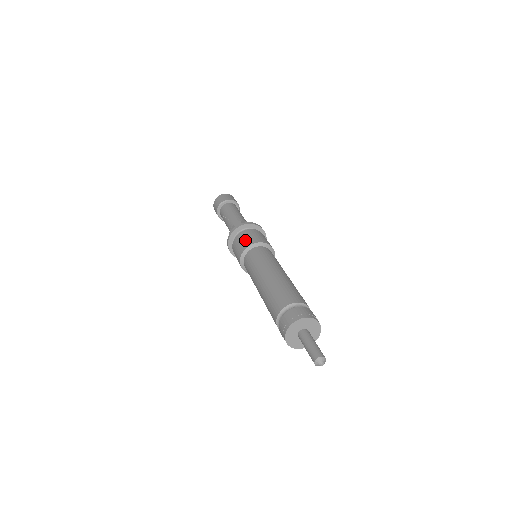
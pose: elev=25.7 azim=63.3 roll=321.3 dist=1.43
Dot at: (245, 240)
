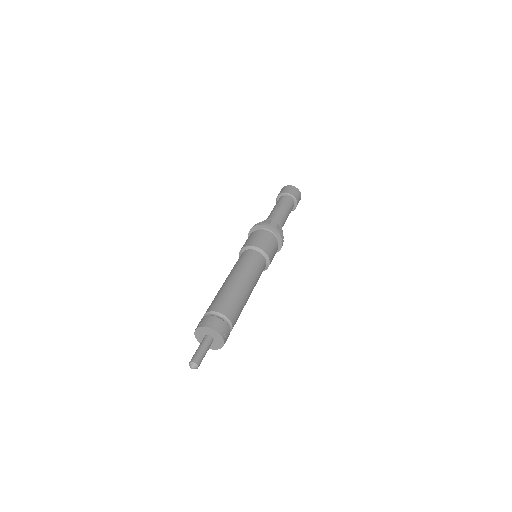
Dot at: (262, 241)
